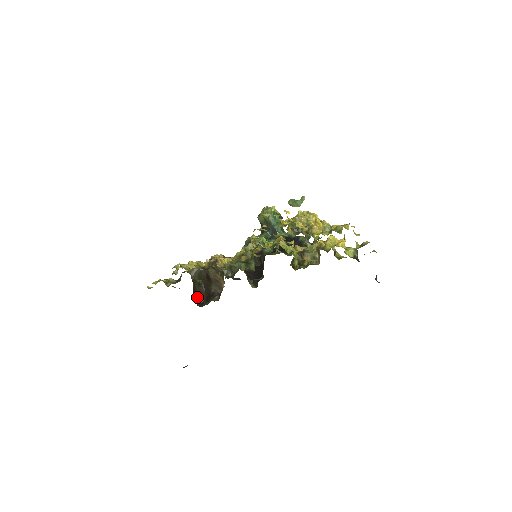
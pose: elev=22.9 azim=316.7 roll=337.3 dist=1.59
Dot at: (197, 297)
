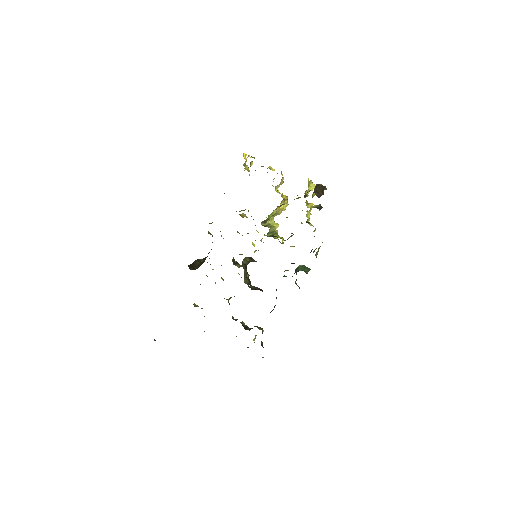
Dot at: (194, 268)
